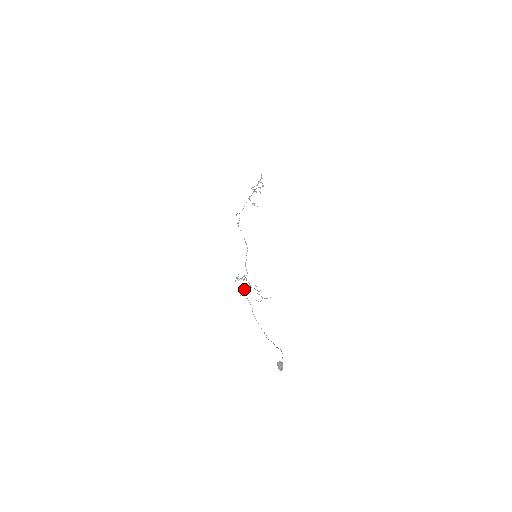
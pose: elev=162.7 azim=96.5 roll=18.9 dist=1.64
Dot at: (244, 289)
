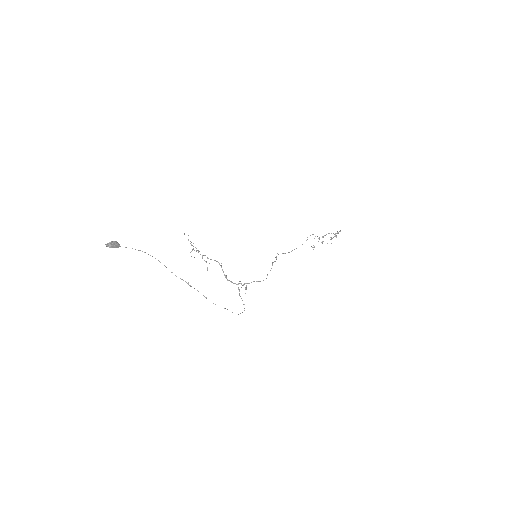
Dot at: (207, 268)
